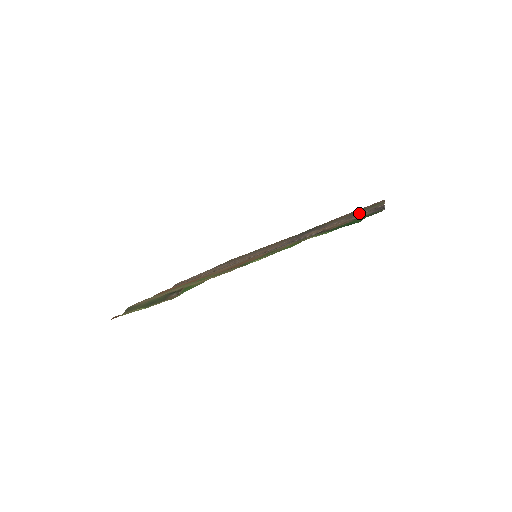
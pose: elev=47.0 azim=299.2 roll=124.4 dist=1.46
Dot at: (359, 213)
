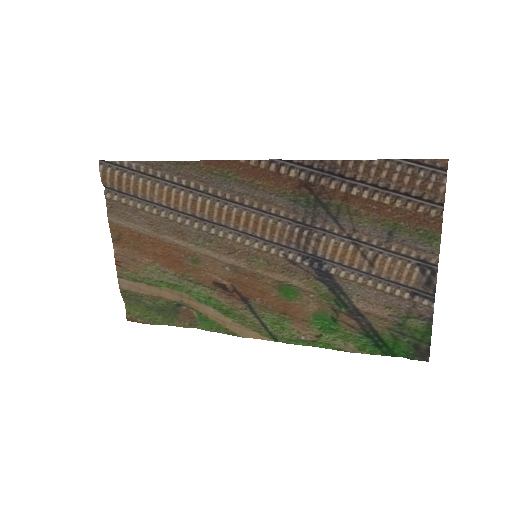
Dot at: (401, 246)
